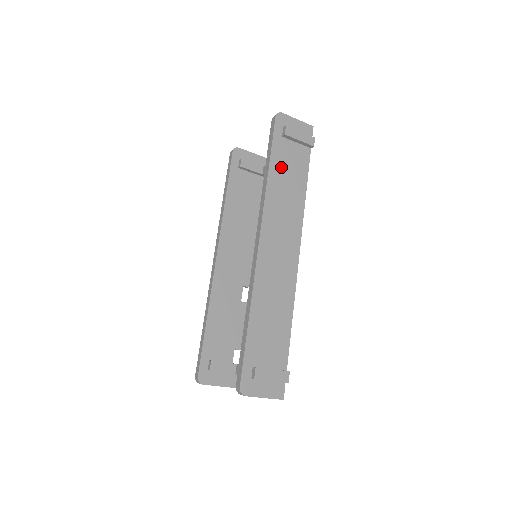
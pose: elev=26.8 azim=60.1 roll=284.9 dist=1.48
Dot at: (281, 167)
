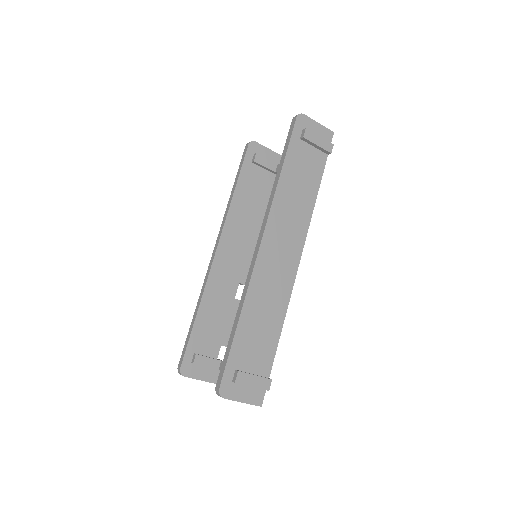
Dot at: (294, 170)
